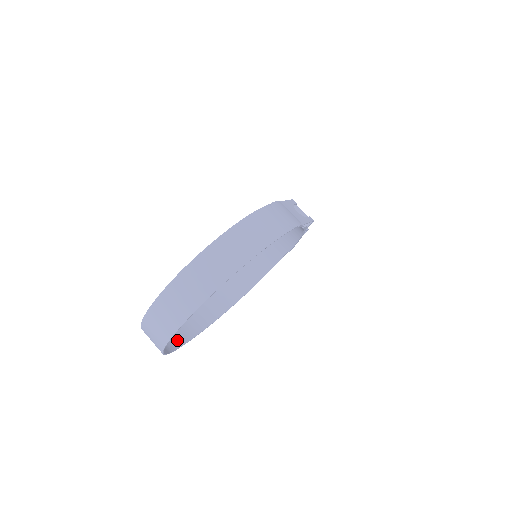
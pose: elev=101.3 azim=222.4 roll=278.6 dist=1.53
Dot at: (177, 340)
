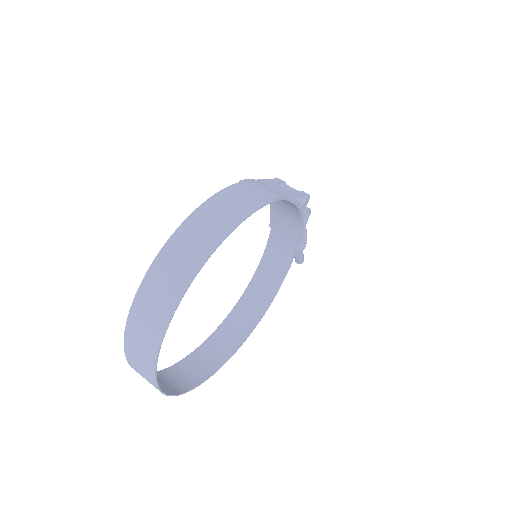
Dot at: (194, 378)
